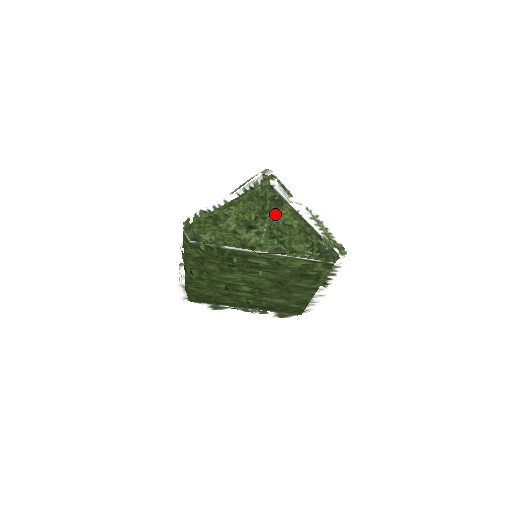
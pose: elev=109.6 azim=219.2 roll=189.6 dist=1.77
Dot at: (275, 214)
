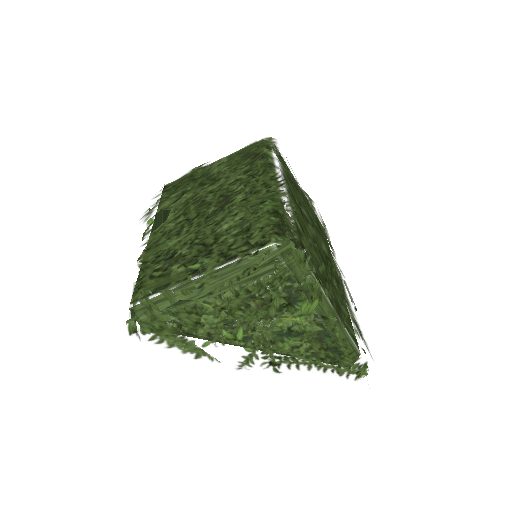
Dot at: (277, 333)
